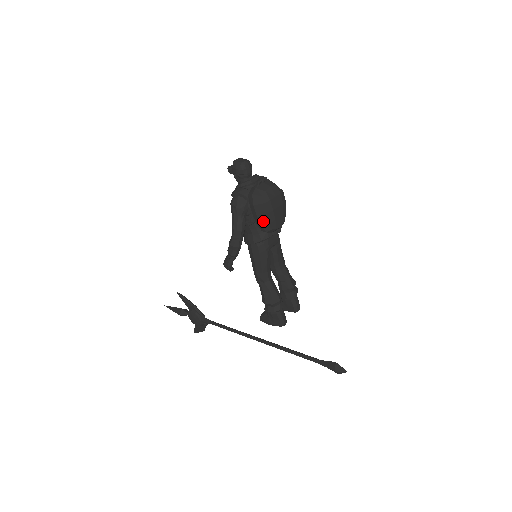
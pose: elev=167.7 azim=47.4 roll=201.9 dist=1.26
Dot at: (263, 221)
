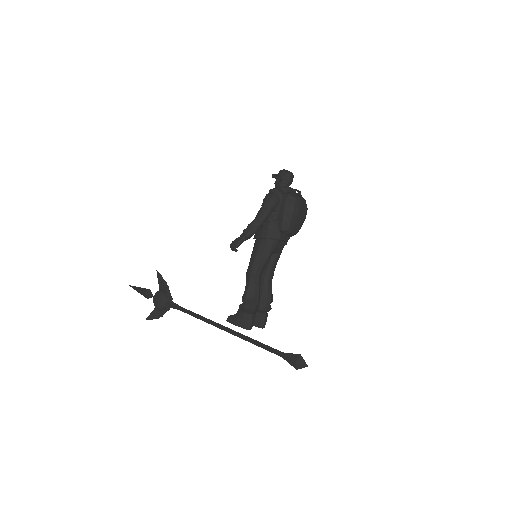
Dot at: (286, 219)
